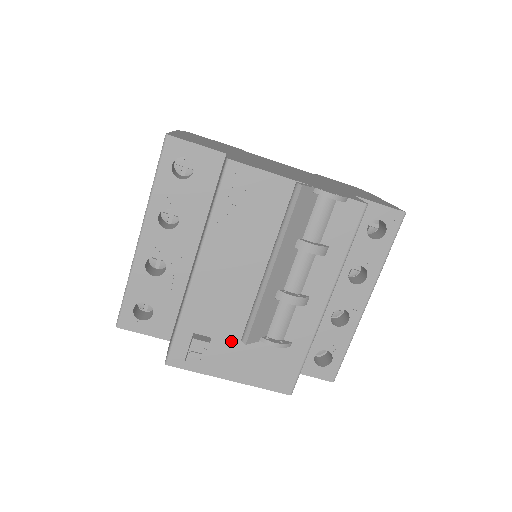
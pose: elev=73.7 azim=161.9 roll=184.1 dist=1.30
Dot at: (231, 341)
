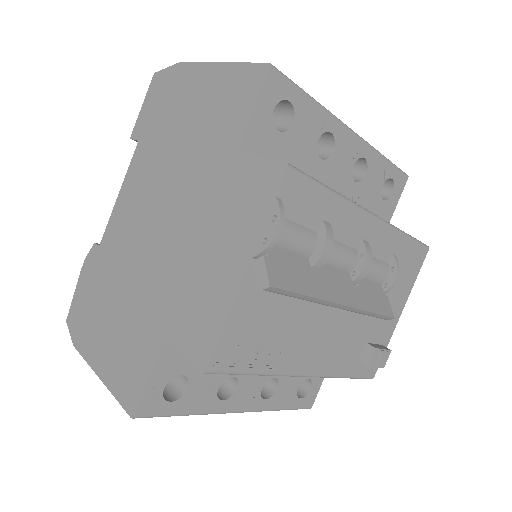
Dot at: (374, 321)
